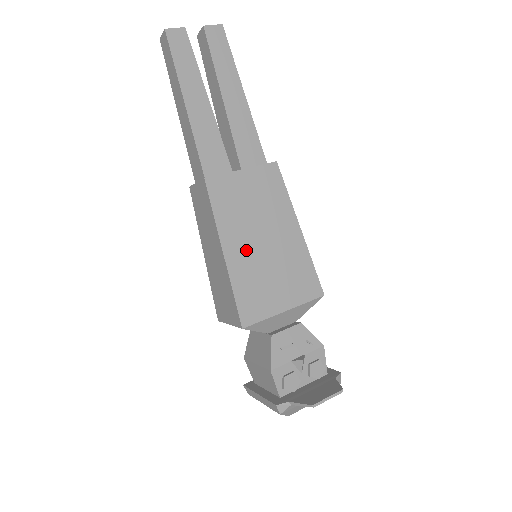
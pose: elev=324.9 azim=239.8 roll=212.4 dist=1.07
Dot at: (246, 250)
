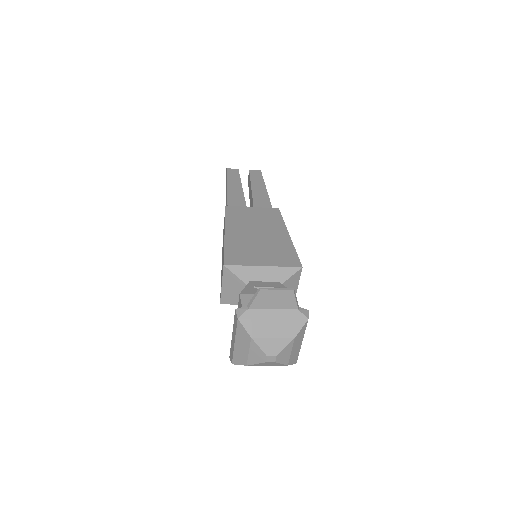
Dot at: (242, 234)
